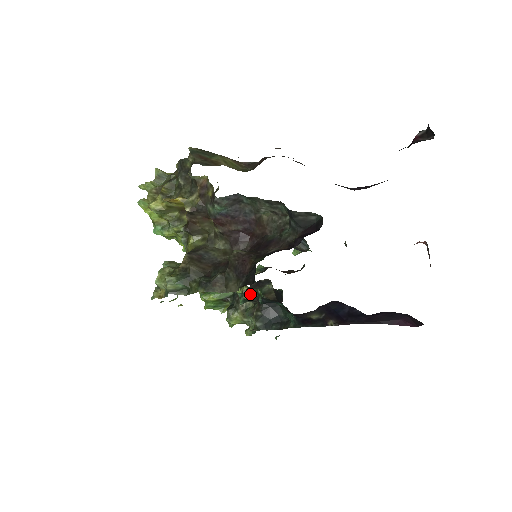
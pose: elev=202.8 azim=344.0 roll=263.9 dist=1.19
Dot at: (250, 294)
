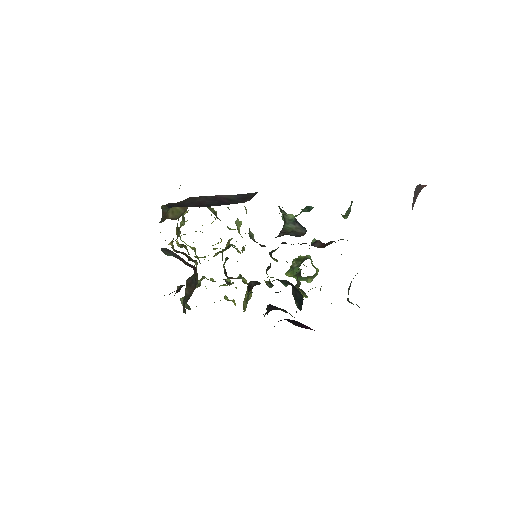
Dot at: (270, 285)
